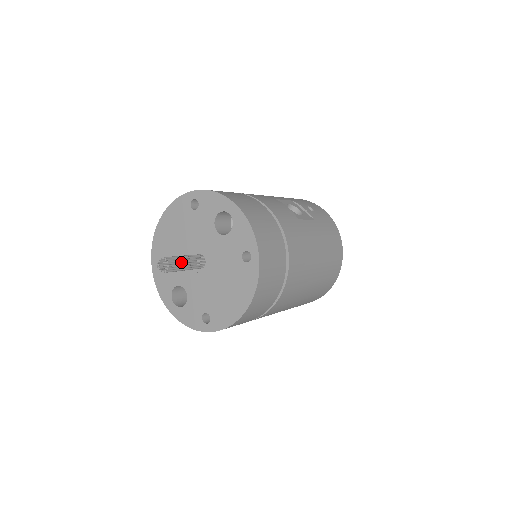
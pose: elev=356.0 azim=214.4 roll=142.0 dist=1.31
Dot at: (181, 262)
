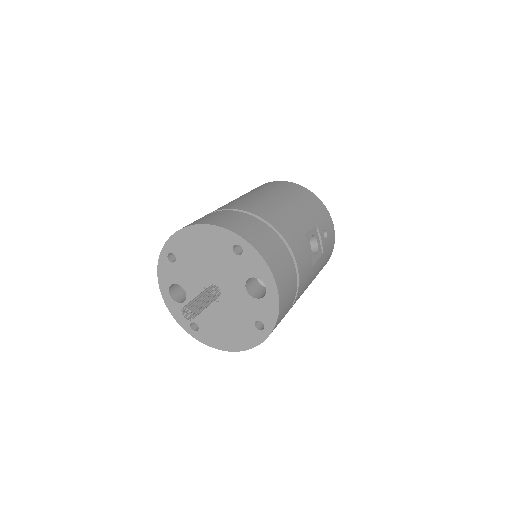
Dot at: (200, 296)
